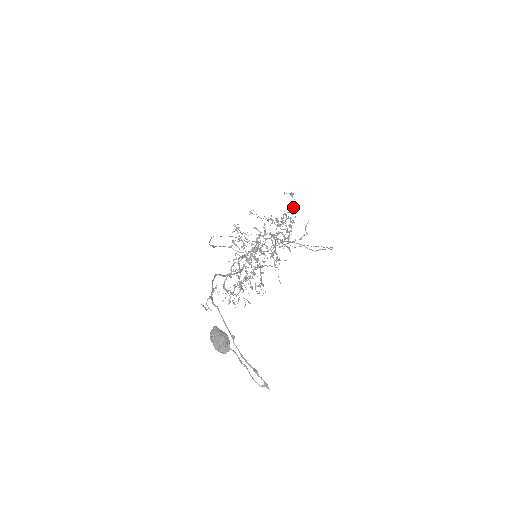
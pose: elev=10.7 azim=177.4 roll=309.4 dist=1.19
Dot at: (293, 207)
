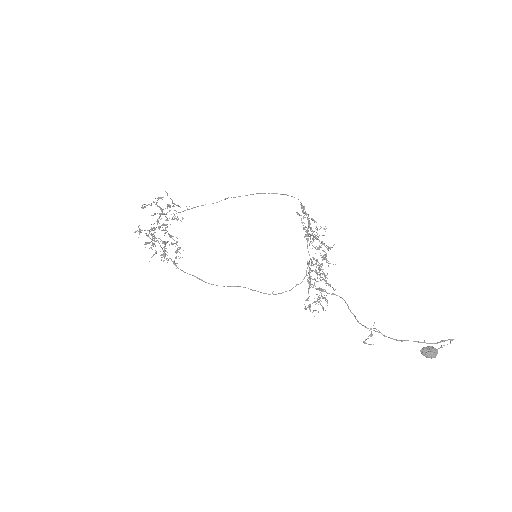
Dot at: occluded
